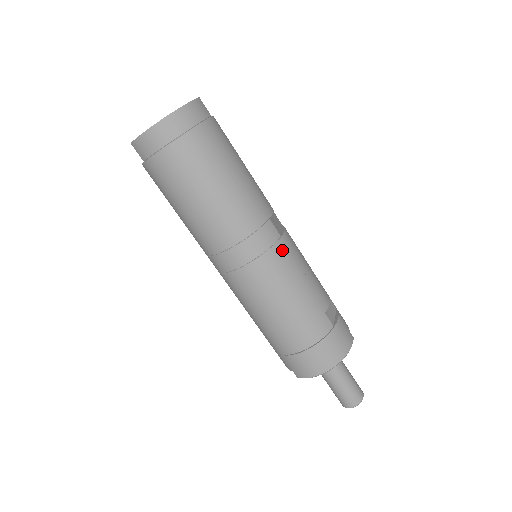
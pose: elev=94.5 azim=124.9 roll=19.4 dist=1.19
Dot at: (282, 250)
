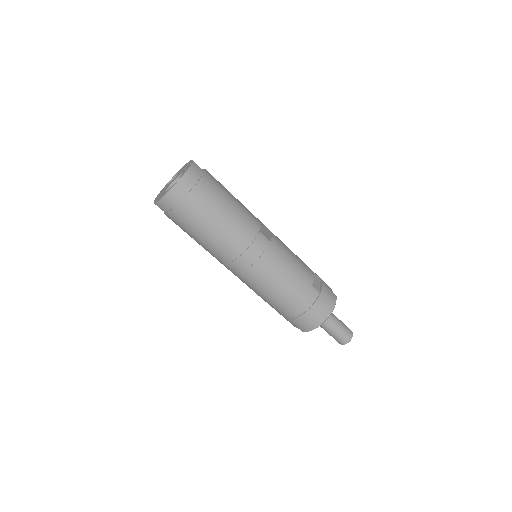
Dot at: (273, 251)
